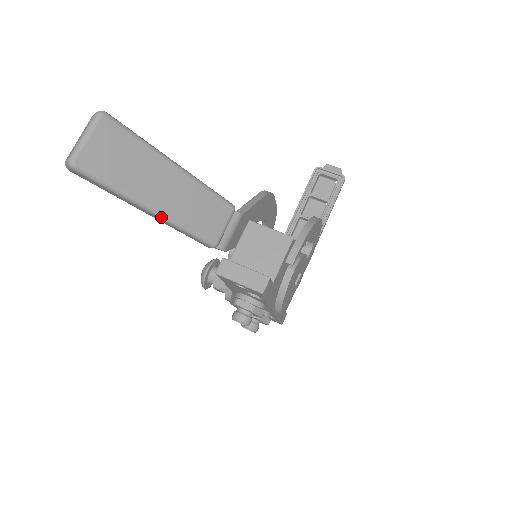
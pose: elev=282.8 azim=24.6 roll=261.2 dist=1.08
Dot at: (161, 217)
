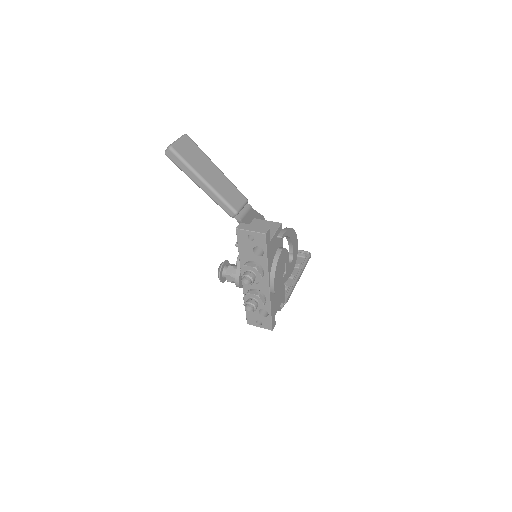
Dot at: (209, 187)
